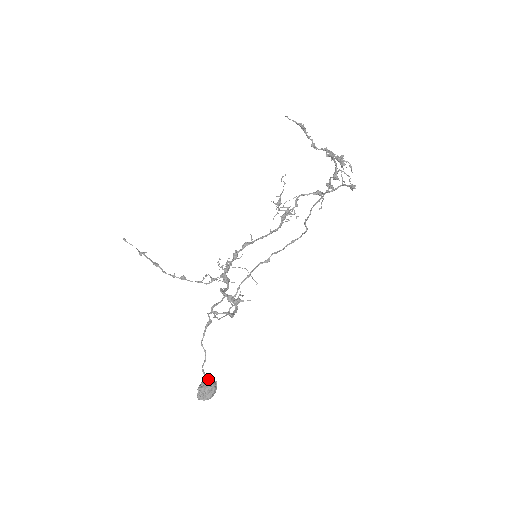
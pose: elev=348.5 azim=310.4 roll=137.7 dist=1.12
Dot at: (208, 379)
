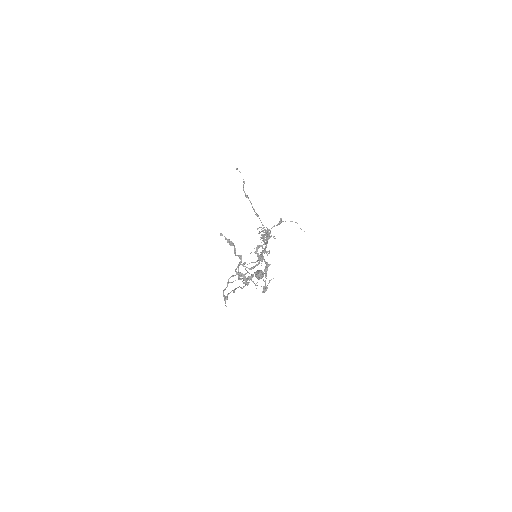
Dot at: (259, 272)
